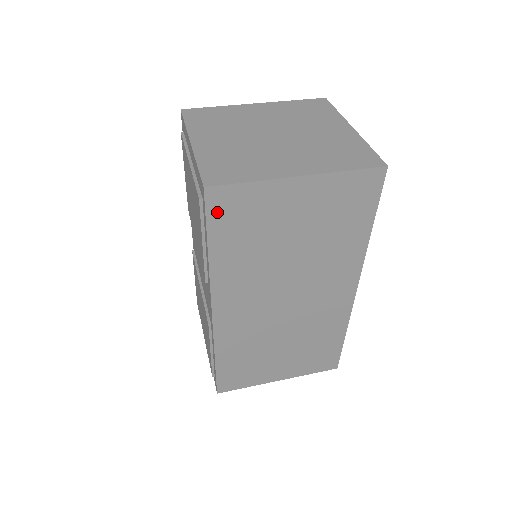
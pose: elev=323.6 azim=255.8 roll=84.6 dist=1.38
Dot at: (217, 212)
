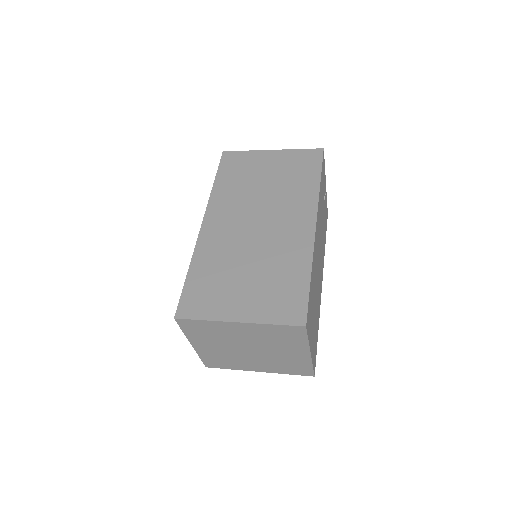
Dot at: (226, 162)
